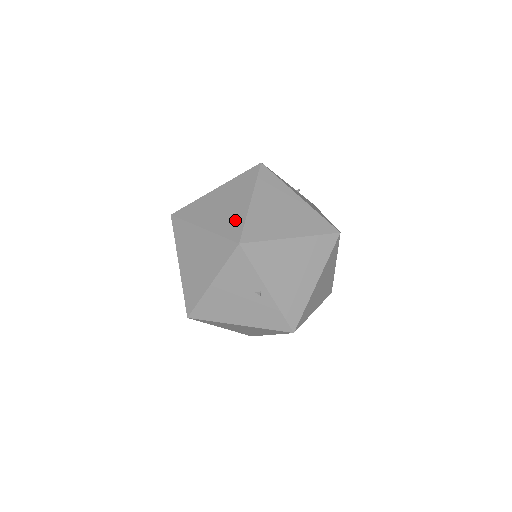
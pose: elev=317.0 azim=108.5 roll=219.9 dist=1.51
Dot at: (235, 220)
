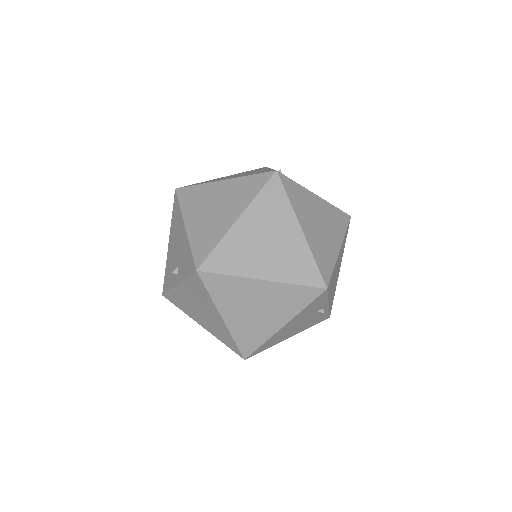
Dot at: (301, 260)
